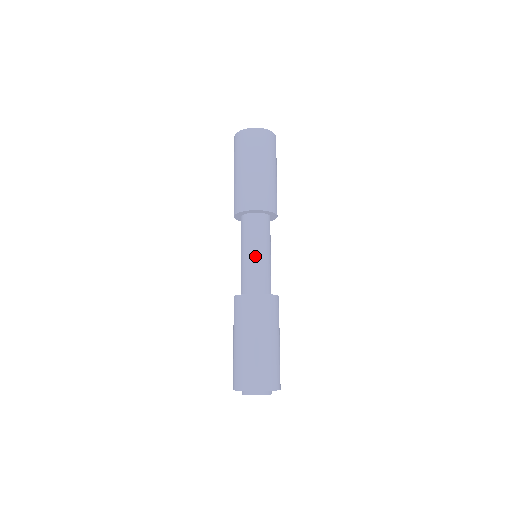
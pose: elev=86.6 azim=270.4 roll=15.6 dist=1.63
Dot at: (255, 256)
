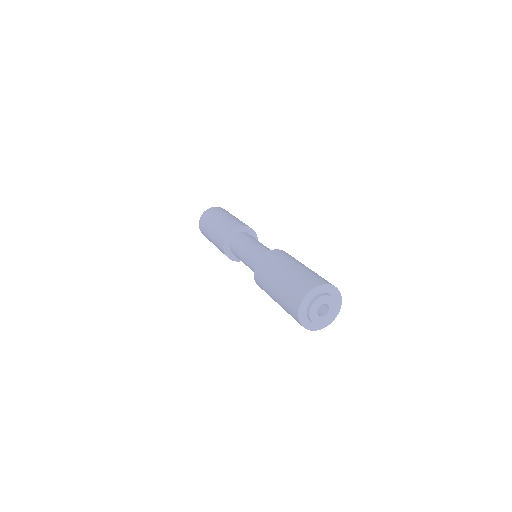
Dot at: (253, 246)
